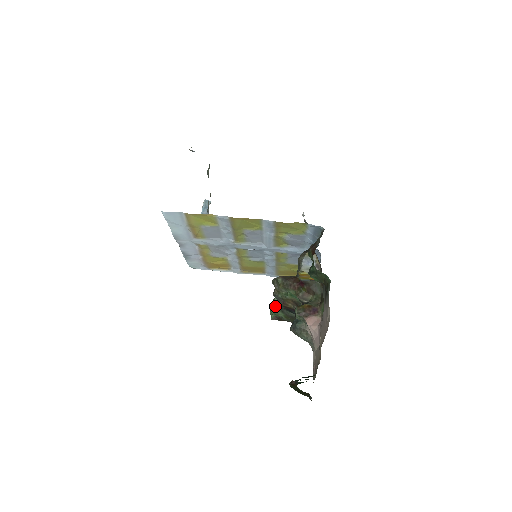
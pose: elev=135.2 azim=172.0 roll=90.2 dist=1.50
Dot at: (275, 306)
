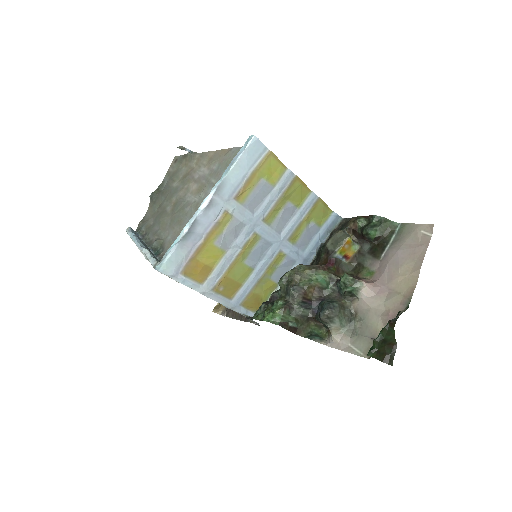
Dot at: (285, 305)
